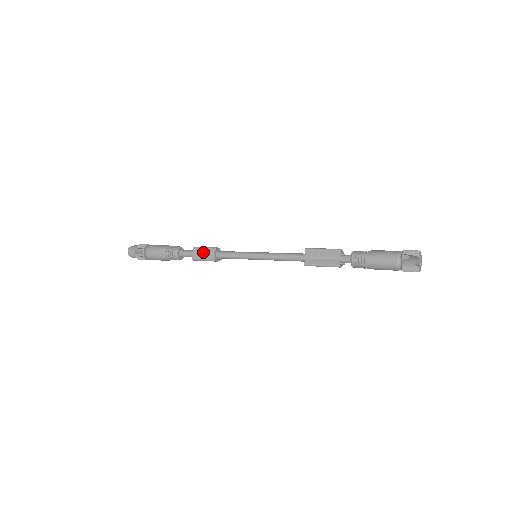
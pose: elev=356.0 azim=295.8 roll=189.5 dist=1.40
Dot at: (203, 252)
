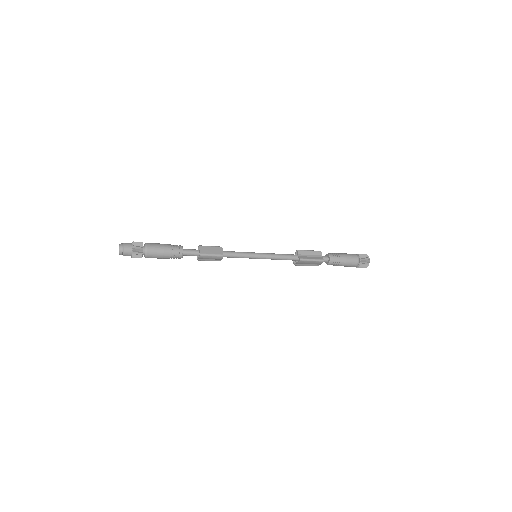
Dot at: (211, 249)
